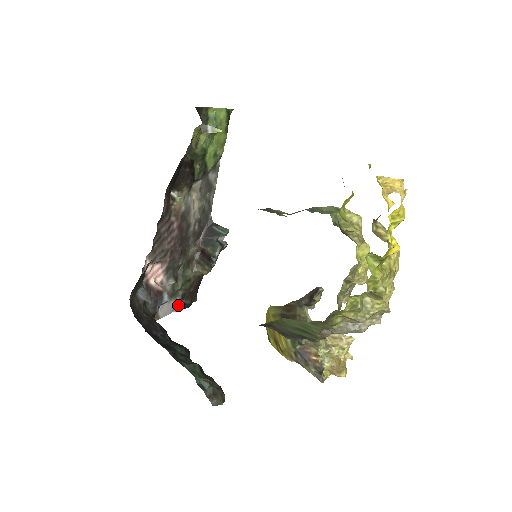
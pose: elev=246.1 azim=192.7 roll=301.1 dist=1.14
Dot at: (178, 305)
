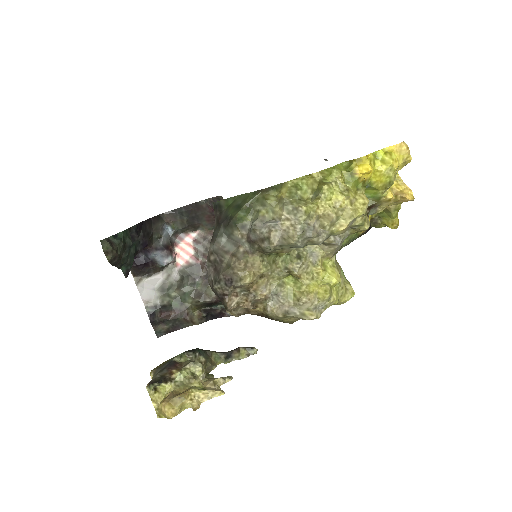
Dot at: (152, 306)
